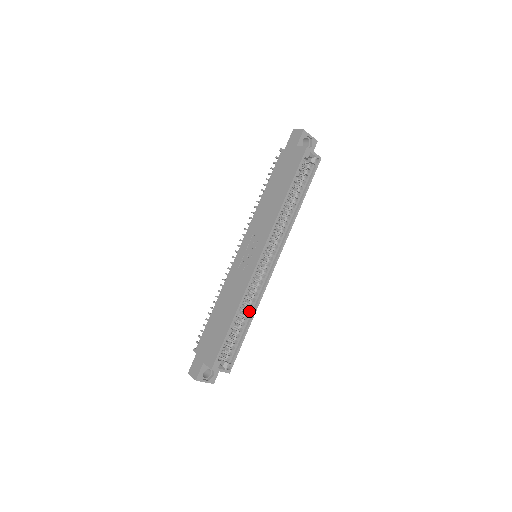
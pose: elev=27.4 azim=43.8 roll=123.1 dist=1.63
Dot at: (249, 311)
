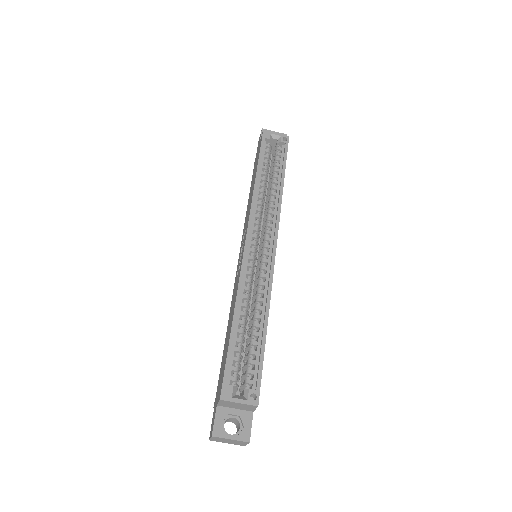
Dot at: (261, 312)
